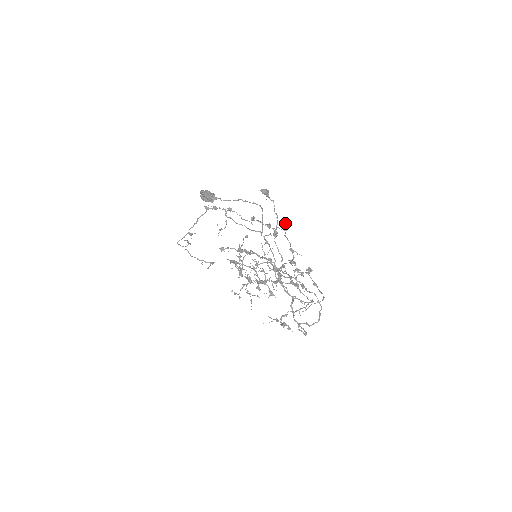
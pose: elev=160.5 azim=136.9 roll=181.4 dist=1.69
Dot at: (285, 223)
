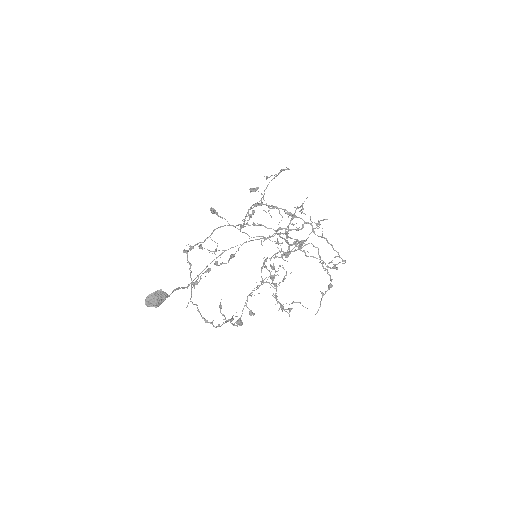
Dot at: (252, 188)
